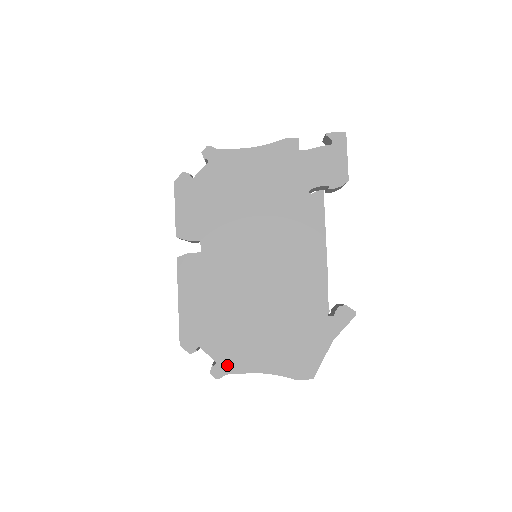
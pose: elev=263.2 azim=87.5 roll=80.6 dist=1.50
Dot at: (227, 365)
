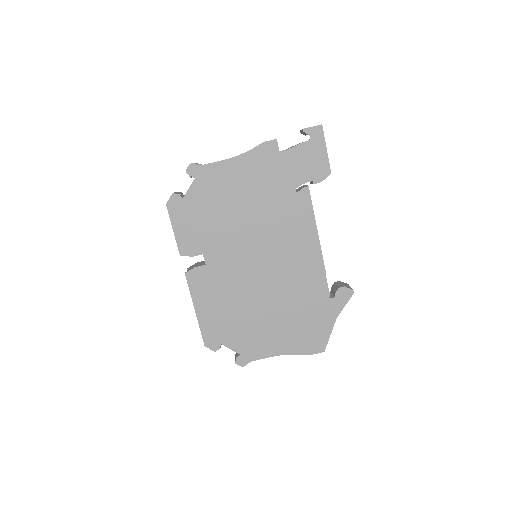
Dot at: (249, 354)
